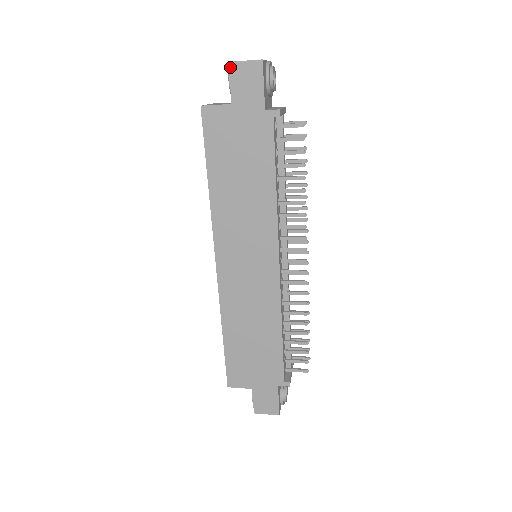
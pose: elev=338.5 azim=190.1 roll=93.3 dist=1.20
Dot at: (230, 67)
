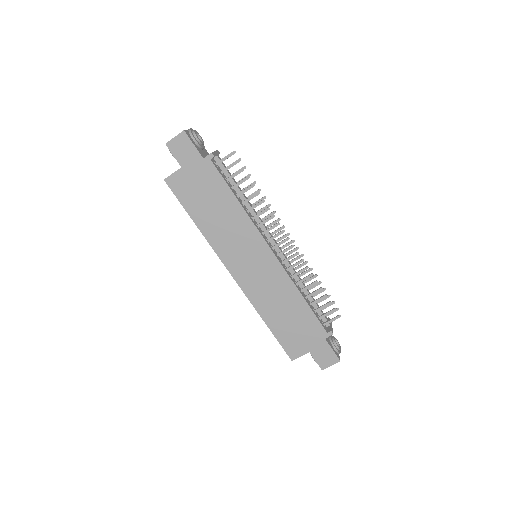
Dot at: (168, 146)
